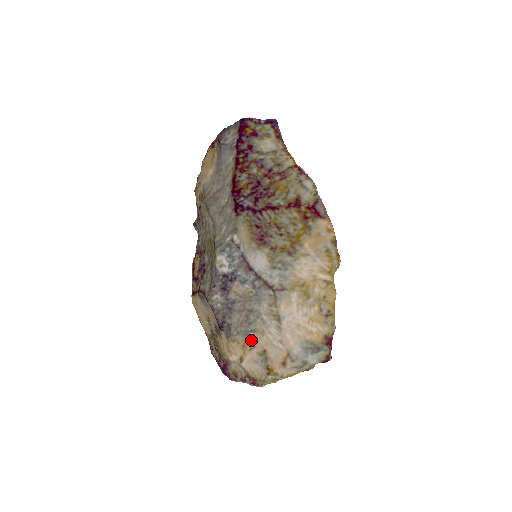
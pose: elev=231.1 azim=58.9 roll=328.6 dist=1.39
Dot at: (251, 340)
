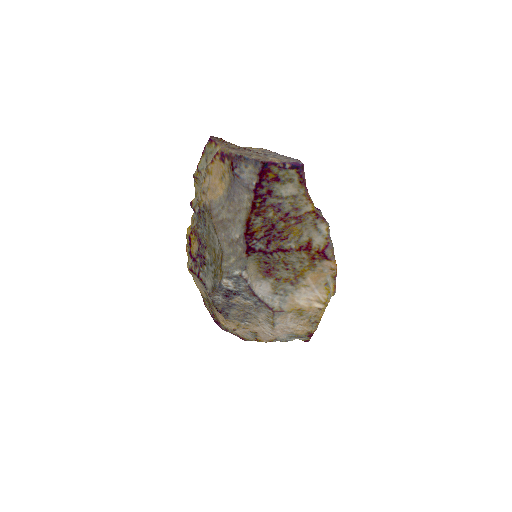
Dot at: (245, 325)
